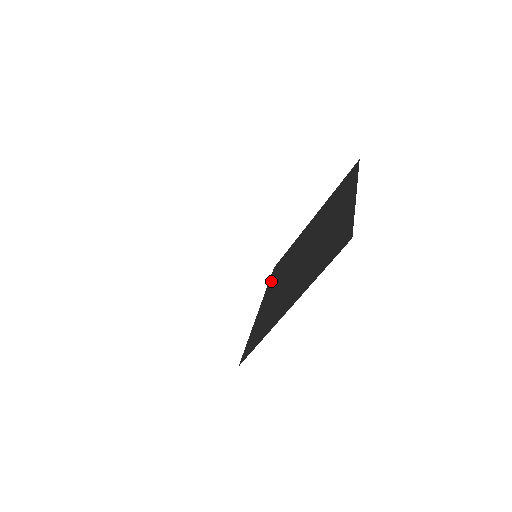
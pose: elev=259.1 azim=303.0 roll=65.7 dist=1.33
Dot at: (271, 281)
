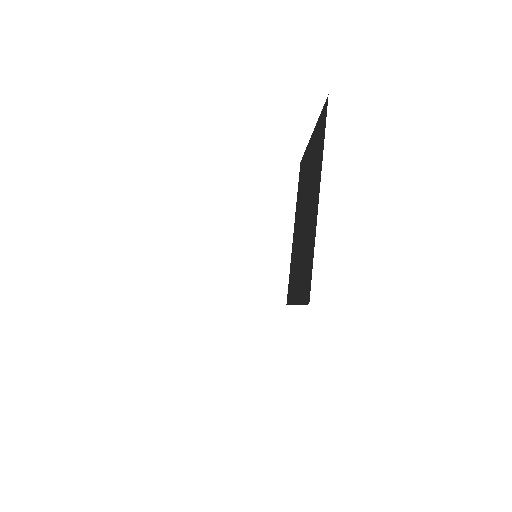
Dot at: (298, 194)
